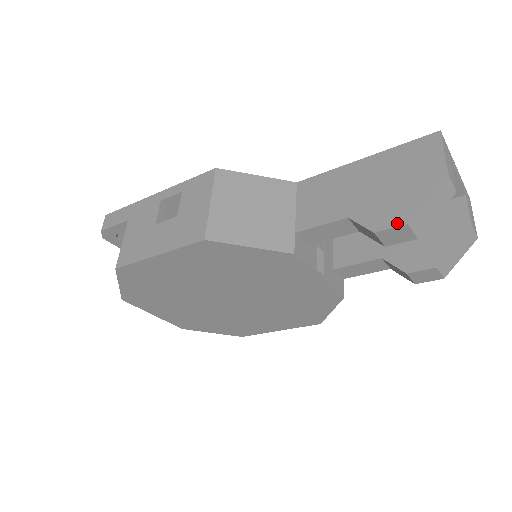
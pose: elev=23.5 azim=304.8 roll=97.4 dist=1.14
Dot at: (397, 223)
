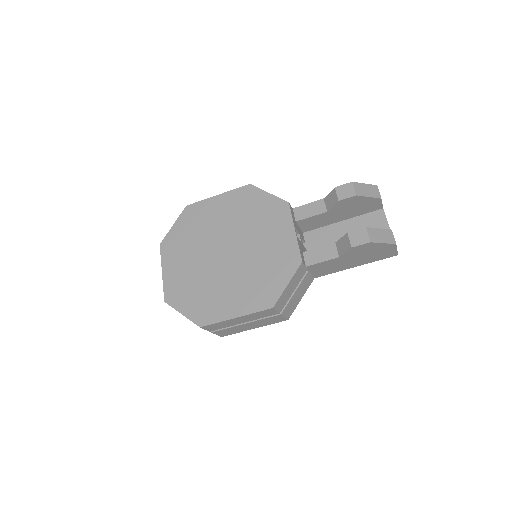
Dot at: (347, 184)
